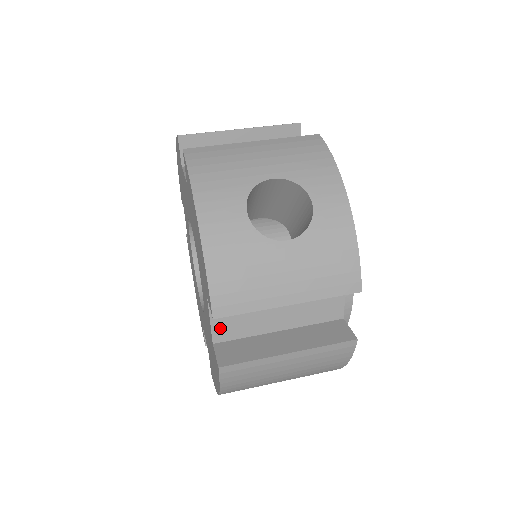
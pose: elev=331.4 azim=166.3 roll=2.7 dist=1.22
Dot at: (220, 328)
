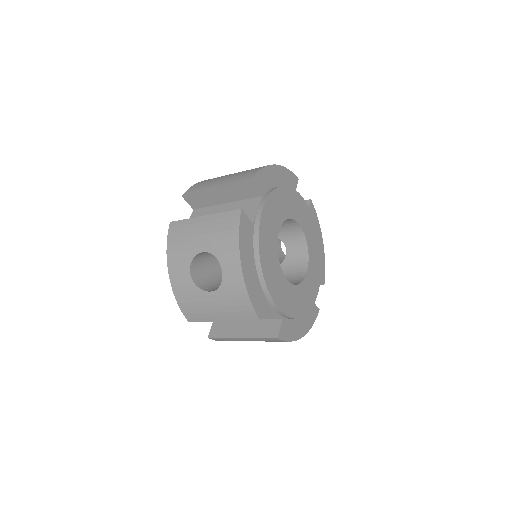
Dot at: occluded
